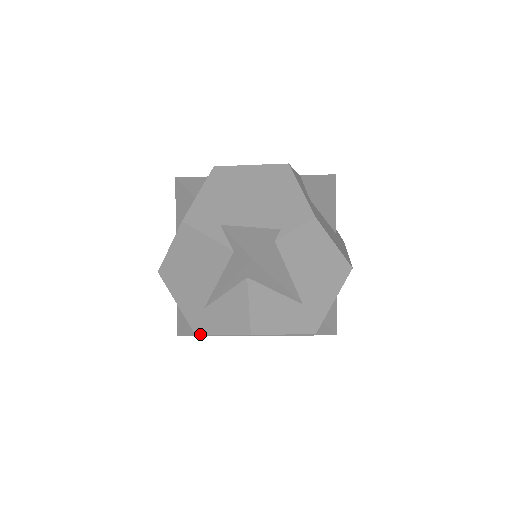
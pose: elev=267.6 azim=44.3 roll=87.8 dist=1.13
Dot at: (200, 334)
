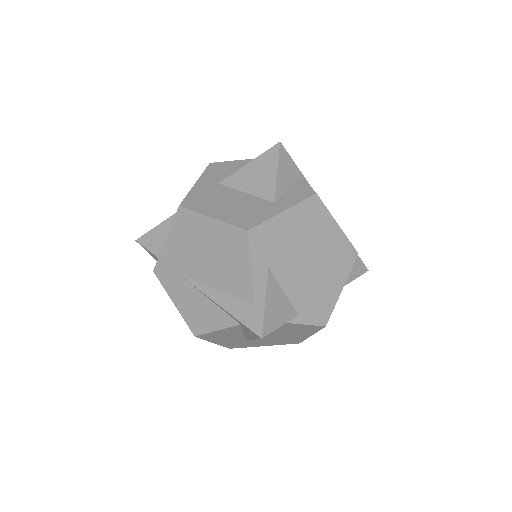
Dot at: (157, 277)
